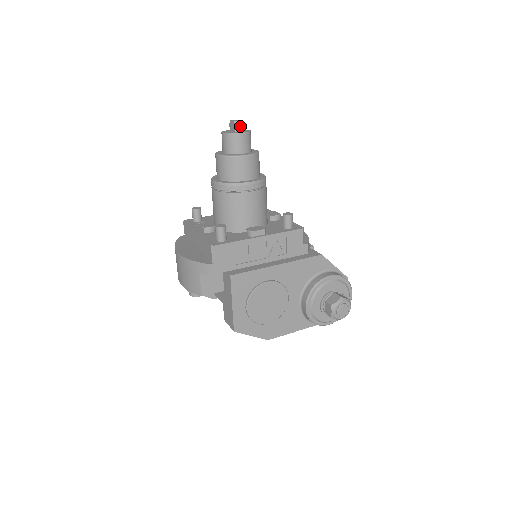
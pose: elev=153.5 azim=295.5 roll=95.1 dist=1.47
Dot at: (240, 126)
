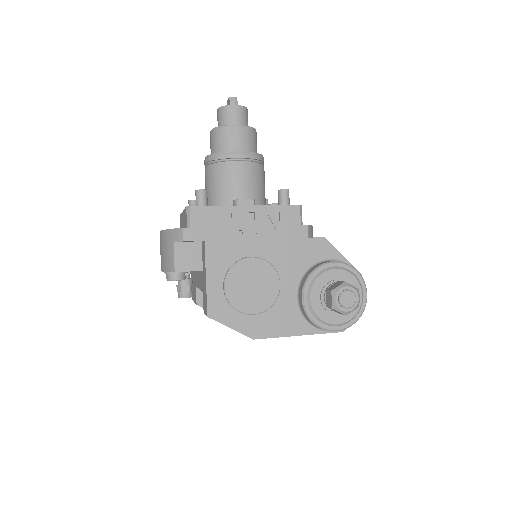
Dot at: (235, 101)
